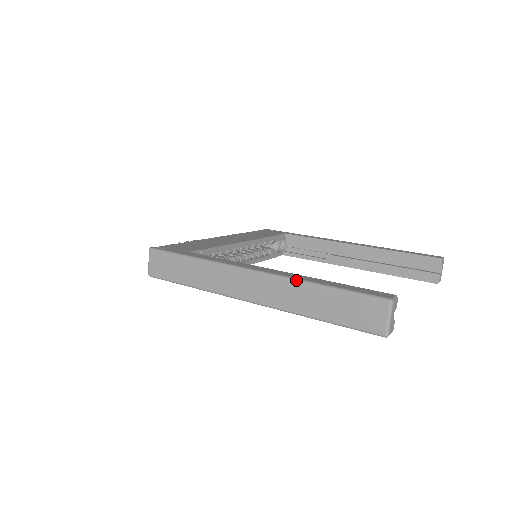
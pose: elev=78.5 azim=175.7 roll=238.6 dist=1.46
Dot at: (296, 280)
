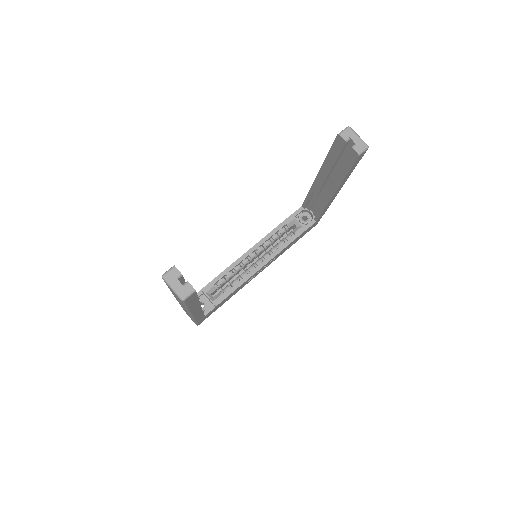
Dot at: occluded
